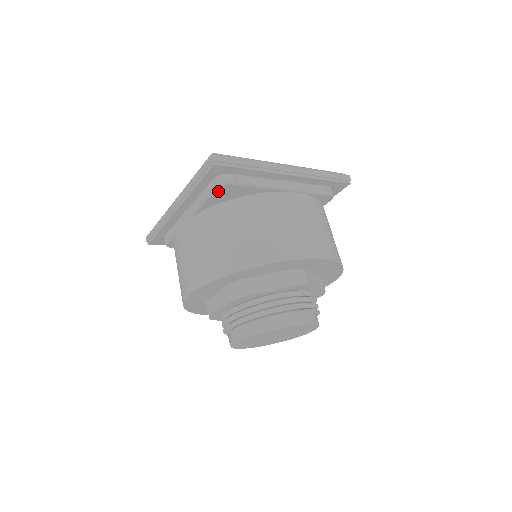
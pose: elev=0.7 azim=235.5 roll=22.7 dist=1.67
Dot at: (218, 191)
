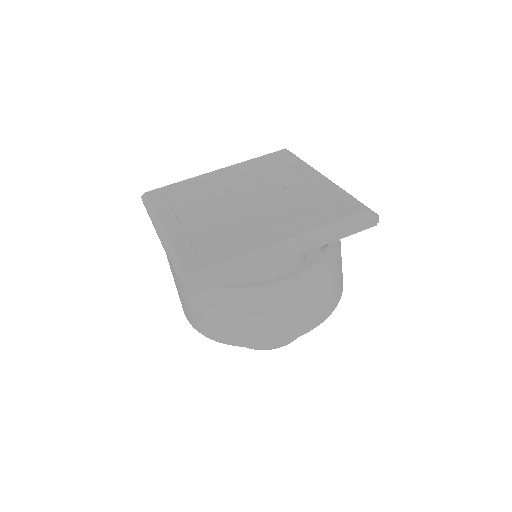
Dot at: occluded
